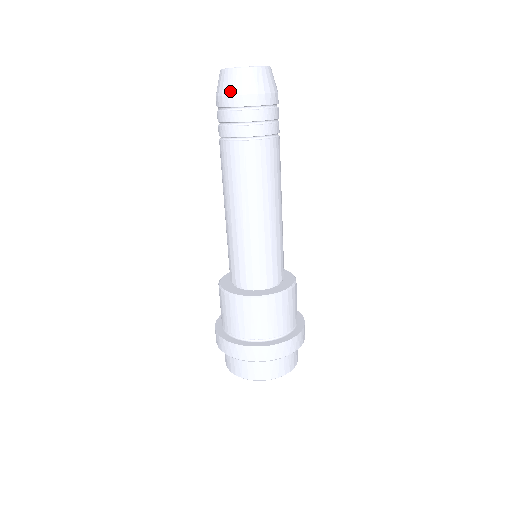
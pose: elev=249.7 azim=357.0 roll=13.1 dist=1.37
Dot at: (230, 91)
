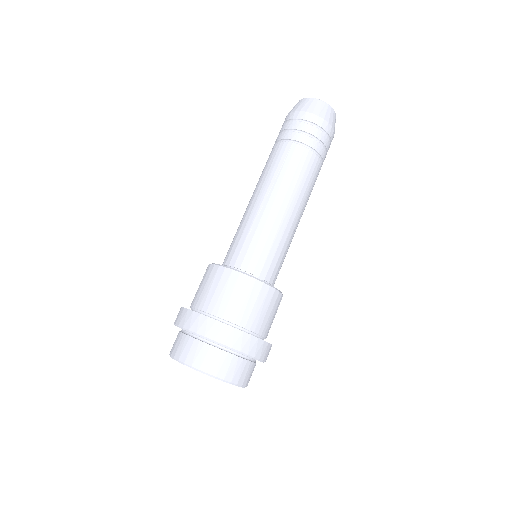
Dot at: (298, 109)
